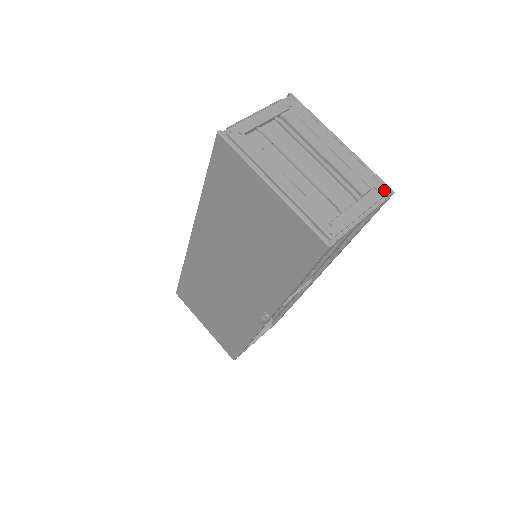
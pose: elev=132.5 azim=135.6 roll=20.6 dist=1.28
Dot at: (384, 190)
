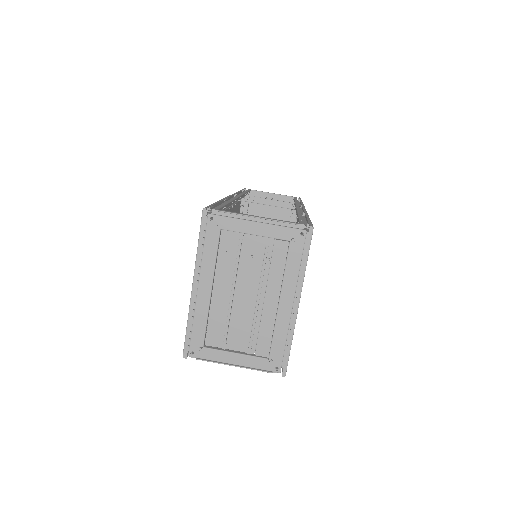
Dot at: (278, 367)
